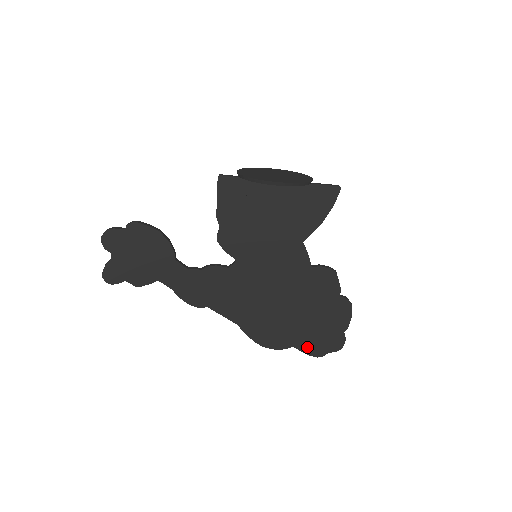
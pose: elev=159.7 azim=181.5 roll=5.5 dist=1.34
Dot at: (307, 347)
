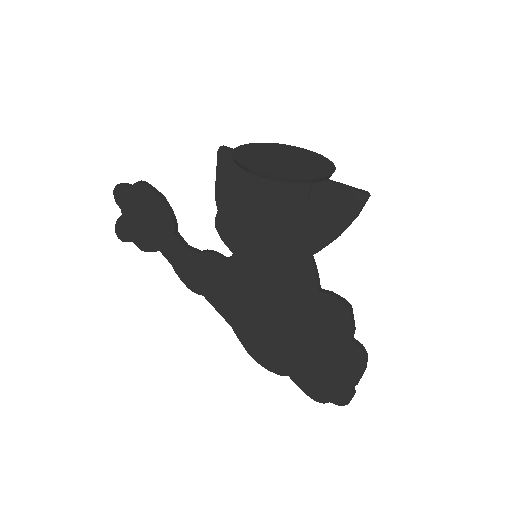
Dot at: (305, 384)
